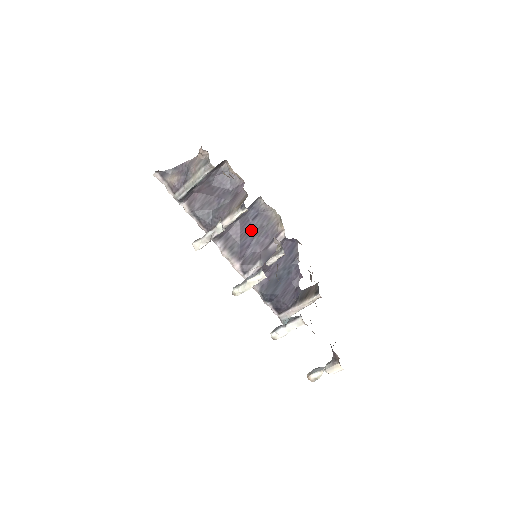
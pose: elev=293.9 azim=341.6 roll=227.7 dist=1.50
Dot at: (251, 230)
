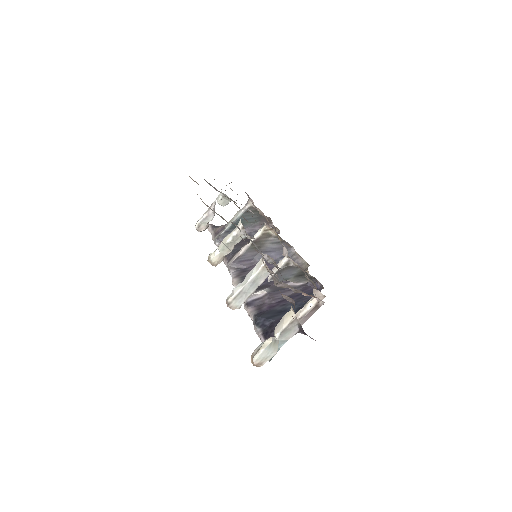
Dot at: occluded
